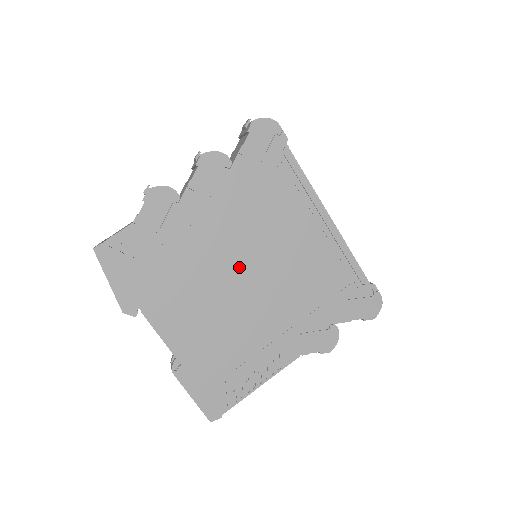
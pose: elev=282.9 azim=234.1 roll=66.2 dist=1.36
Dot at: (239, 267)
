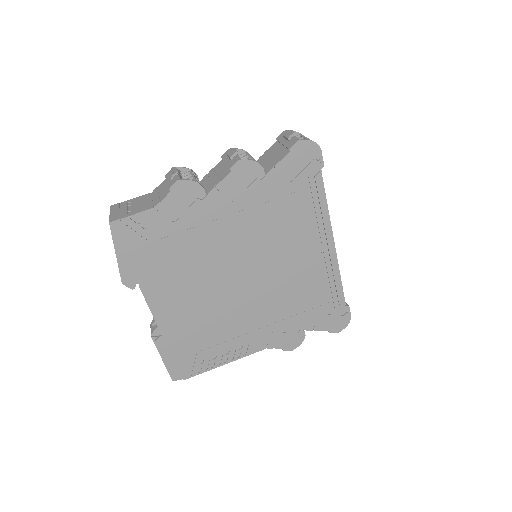
Dot at: (239, 268)
